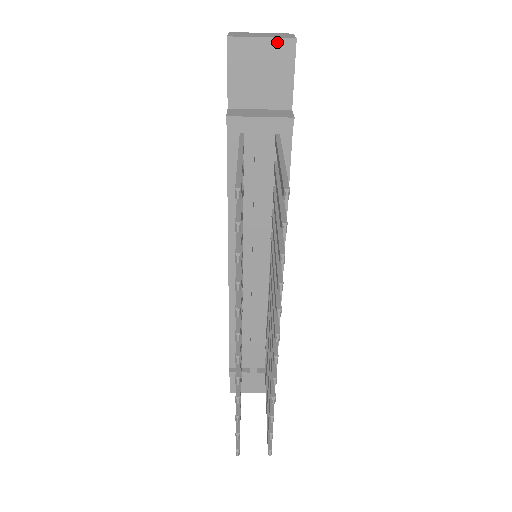
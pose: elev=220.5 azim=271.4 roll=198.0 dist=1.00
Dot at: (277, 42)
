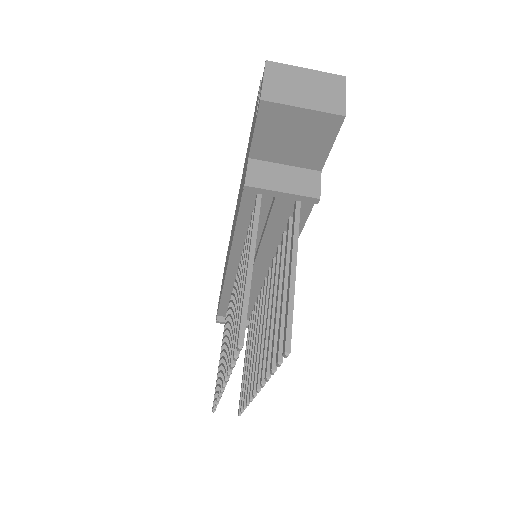
Dot at: (321, 115)
